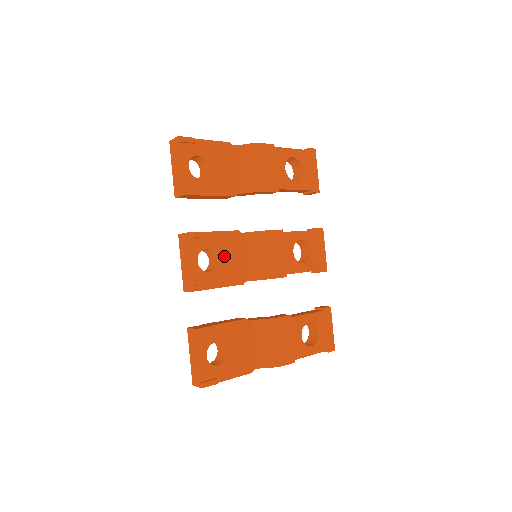
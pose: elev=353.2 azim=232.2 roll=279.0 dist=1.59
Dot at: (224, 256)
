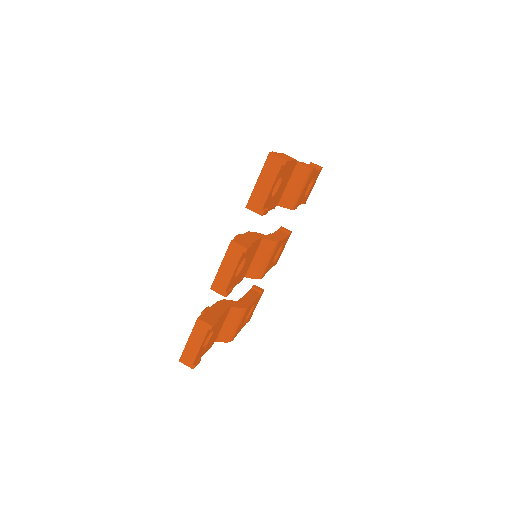
Dot at: (247, 261)
